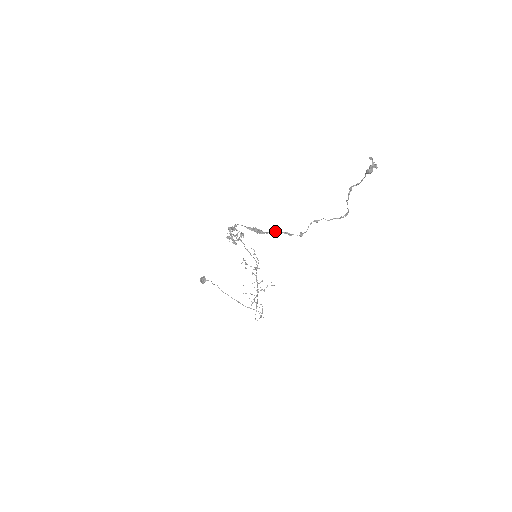
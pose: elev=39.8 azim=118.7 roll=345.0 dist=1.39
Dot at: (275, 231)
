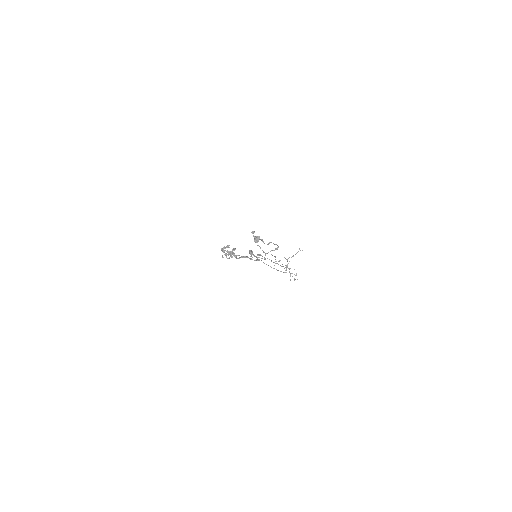
Dot at: (243, 257)
